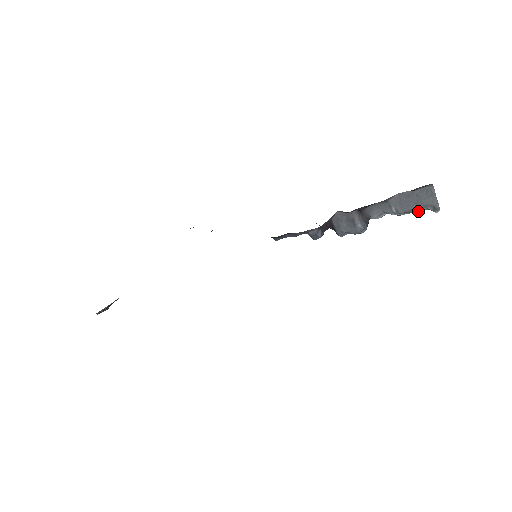
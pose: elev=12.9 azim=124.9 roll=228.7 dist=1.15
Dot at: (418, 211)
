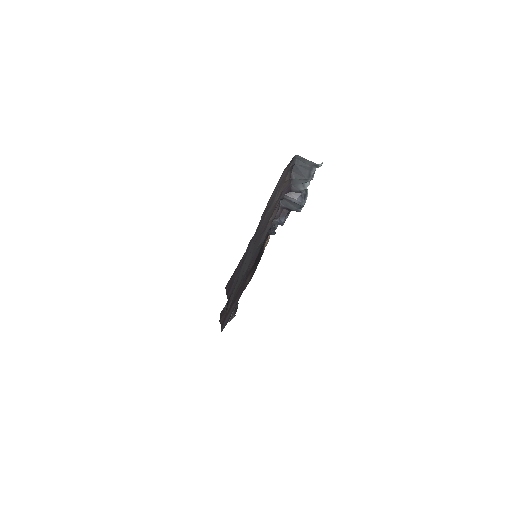
Dot at: (313, 172)
